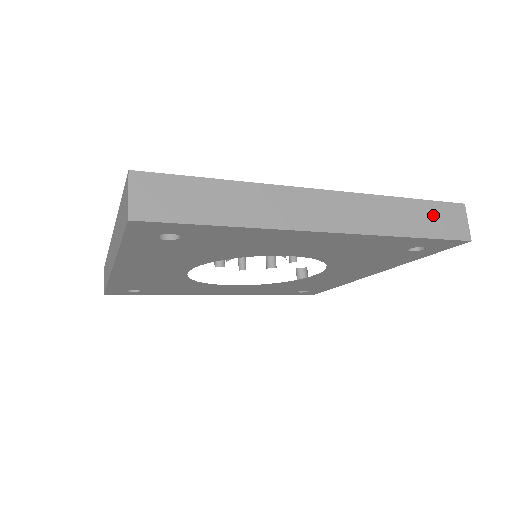
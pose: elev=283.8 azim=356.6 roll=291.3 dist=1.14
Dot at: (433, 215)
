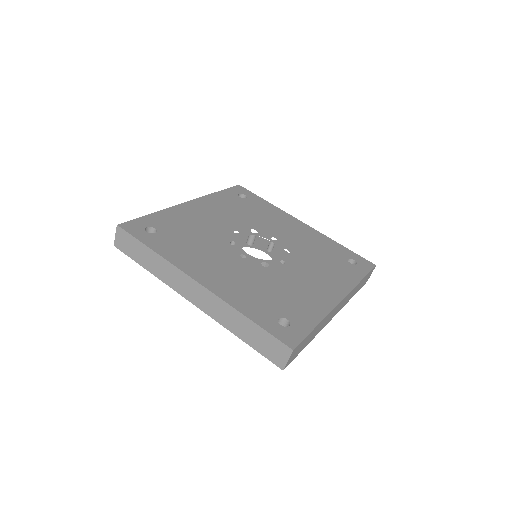
Dot at: (262, 339)
